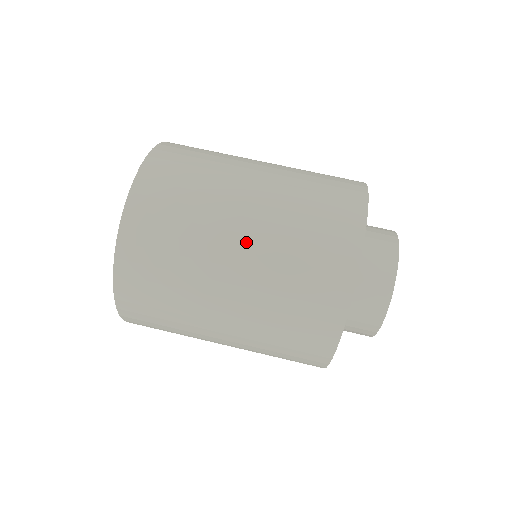
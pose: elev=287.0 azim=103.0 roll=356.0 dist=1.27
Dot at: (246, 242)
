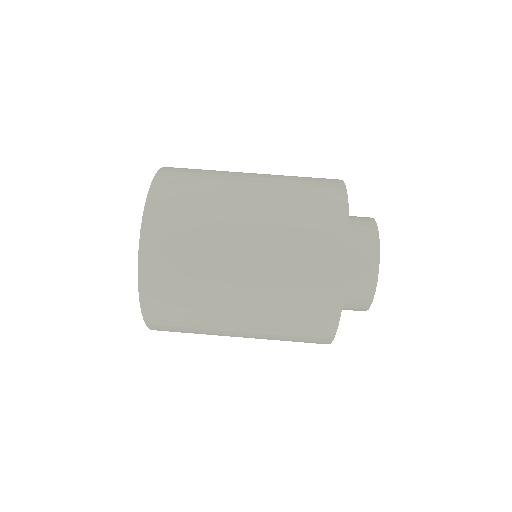
Dot at: (246, 313)
